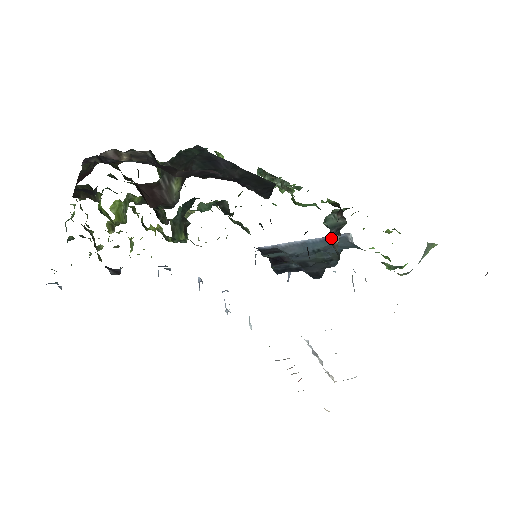
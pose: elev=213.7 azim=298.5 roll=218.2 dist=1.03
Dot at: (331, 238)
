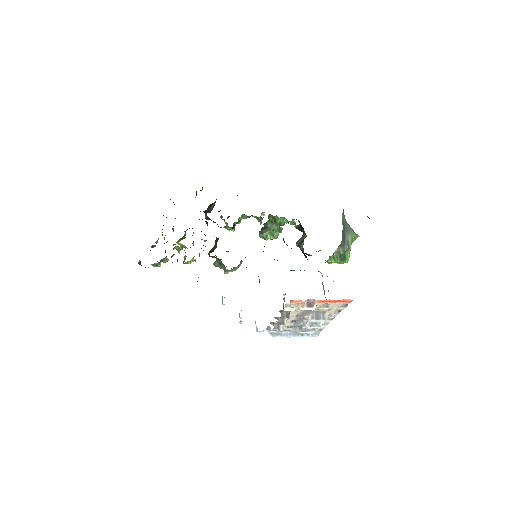
Dot at: (300, 247)
